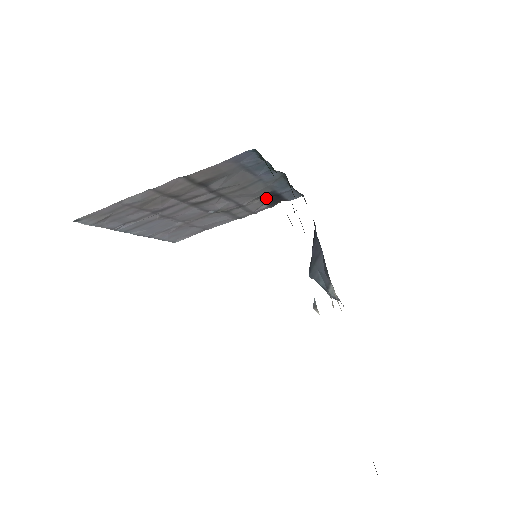
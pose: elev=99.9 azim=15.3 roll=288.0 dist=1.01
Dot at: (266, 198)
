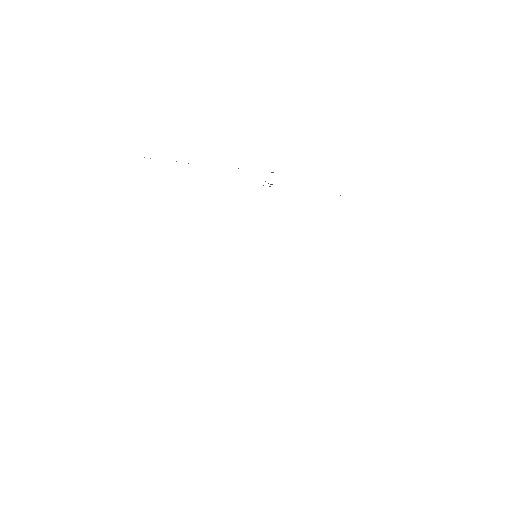
Dot at: occluded
